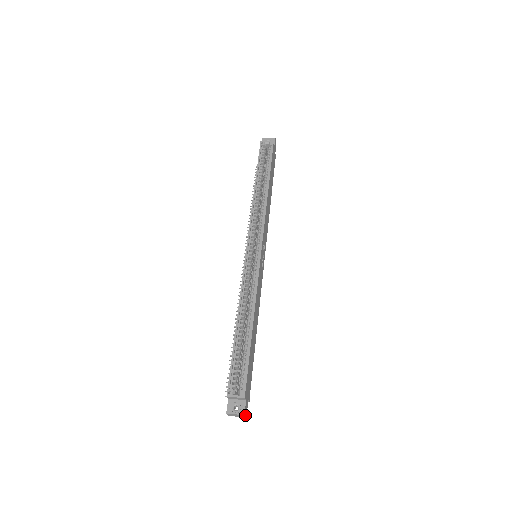
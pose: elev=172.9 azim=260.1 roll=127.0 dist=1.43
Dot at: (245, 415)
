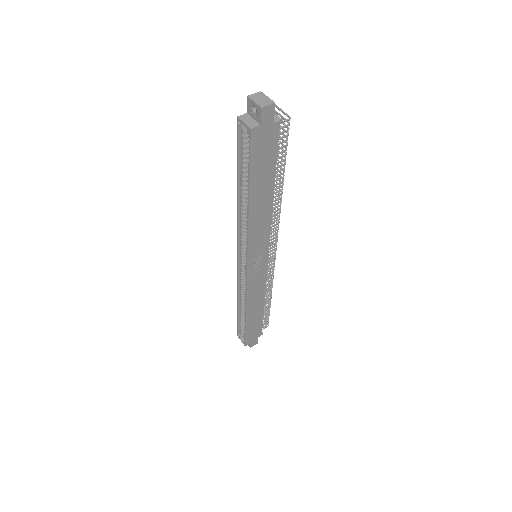
Dot at: (253, 345)
